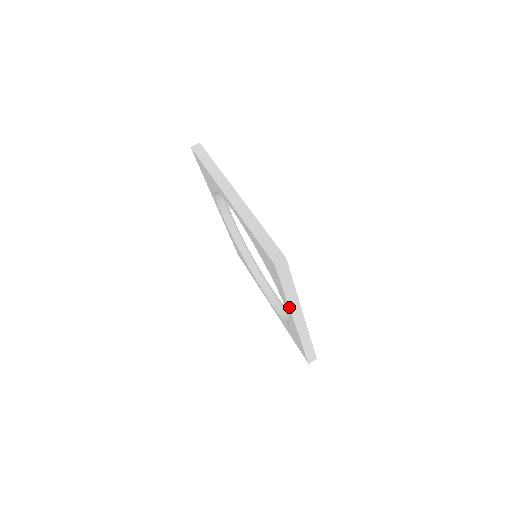
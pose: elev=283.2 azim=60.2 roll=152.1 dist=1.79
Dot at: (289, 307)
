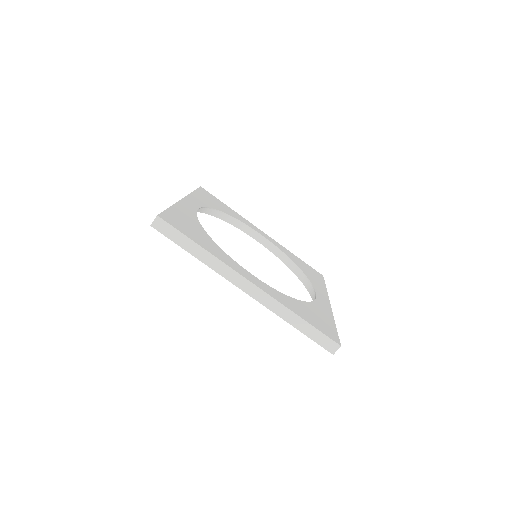
Dot at: occluded
